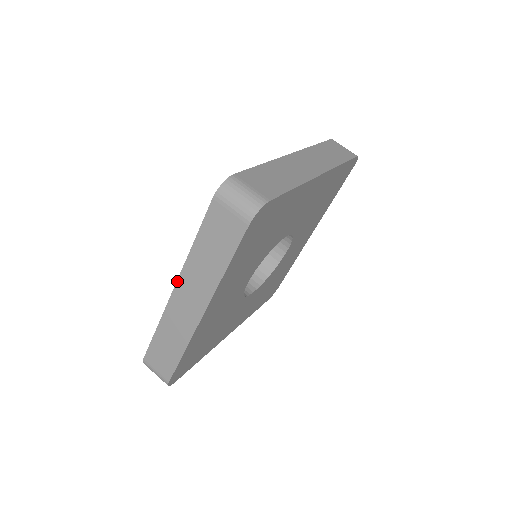
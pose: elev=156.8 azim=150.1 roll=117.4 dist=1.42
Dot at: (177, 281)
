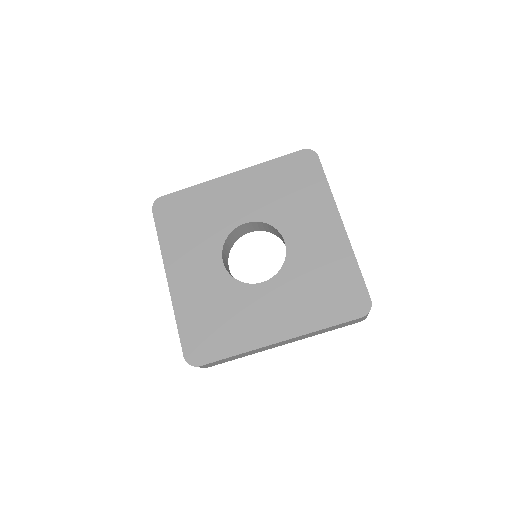
Dot at: occluded
